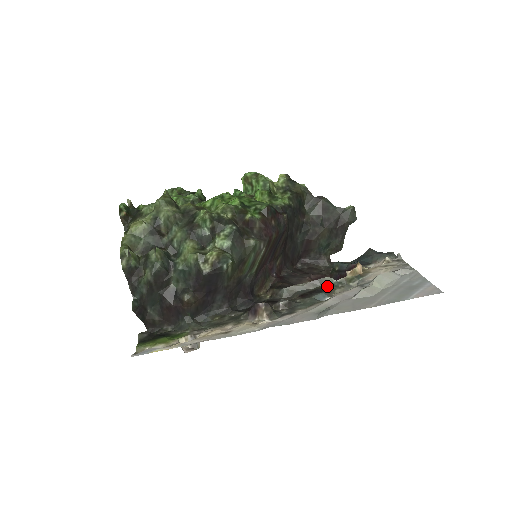
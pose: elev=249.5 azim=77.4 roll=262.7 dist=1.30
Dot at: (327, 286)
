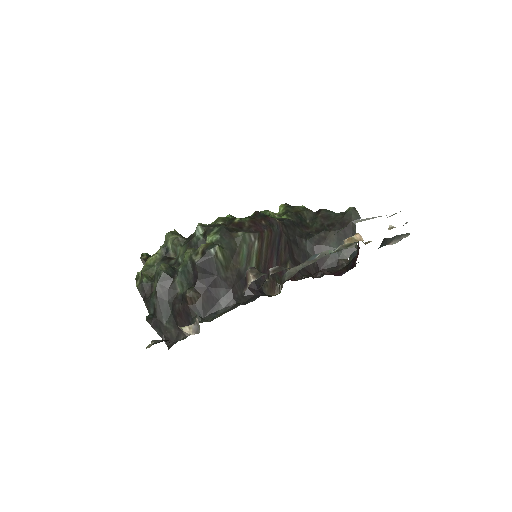
Dot at: (324, 255)
